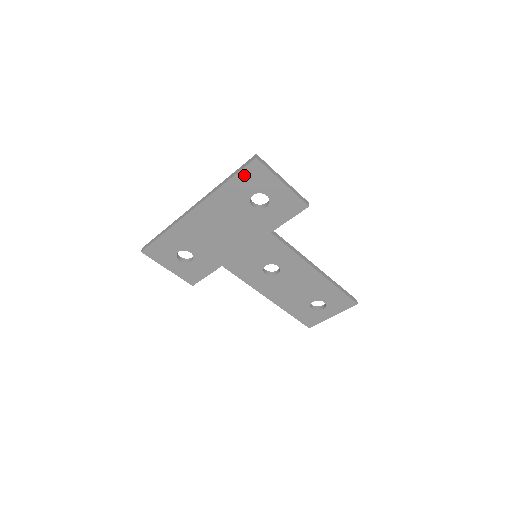
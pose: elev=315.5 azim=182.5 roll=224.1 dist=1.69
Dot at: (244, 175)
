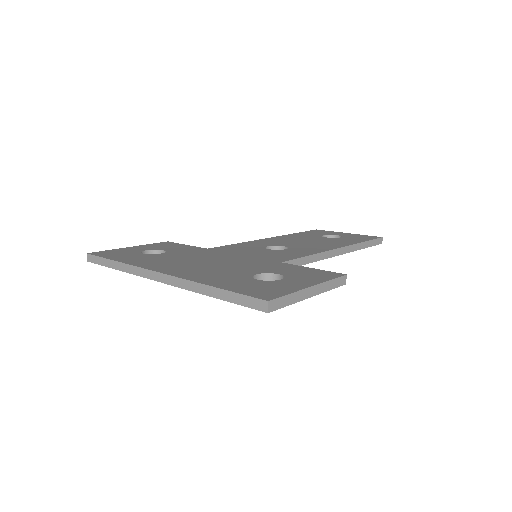
Dot at: occluded
